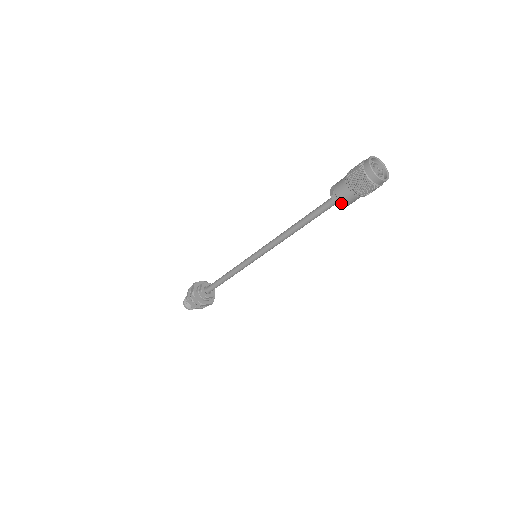
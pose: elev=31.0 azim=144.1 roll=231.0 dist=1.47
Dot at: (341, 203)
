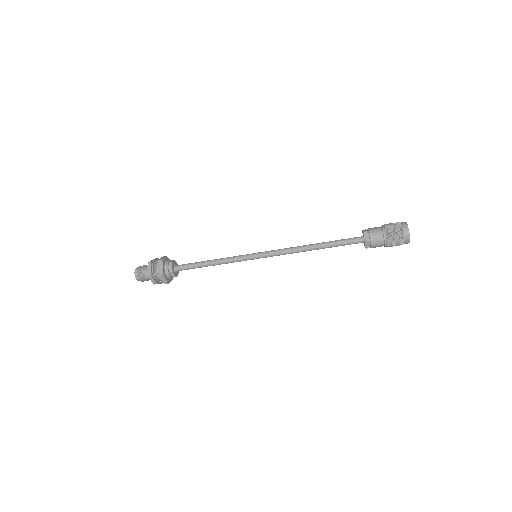
Dot at: (368, 240)
